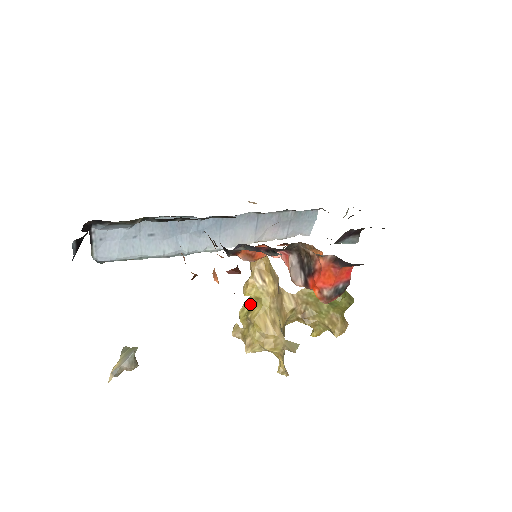
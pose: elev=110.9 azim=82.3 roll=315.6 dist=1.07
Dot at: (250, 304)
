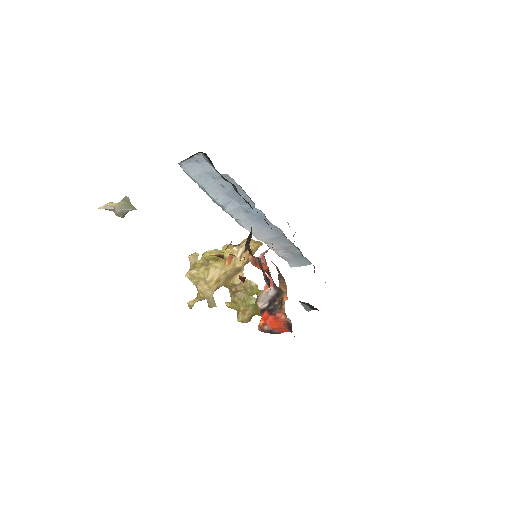
Dot at: occluded
